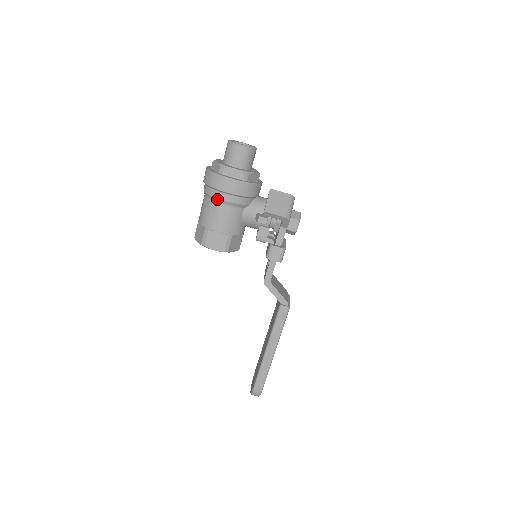
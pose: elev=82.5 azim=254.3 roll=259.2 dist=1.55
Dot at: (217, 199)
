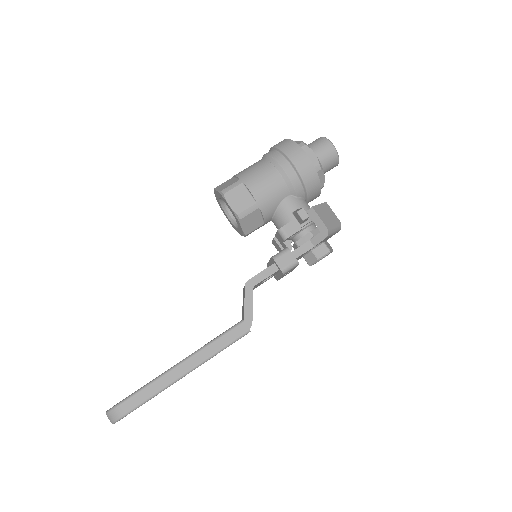
Dot at: (276, 163)
